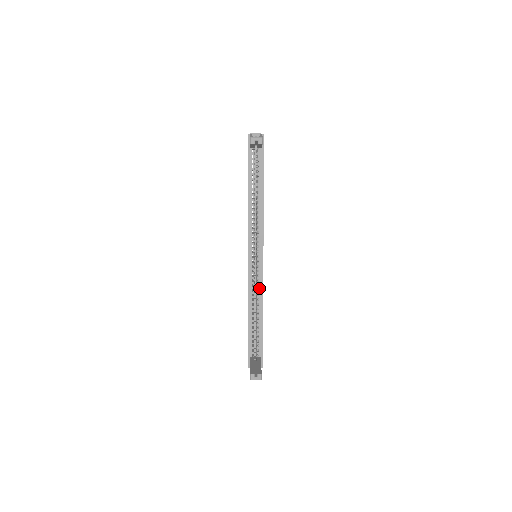
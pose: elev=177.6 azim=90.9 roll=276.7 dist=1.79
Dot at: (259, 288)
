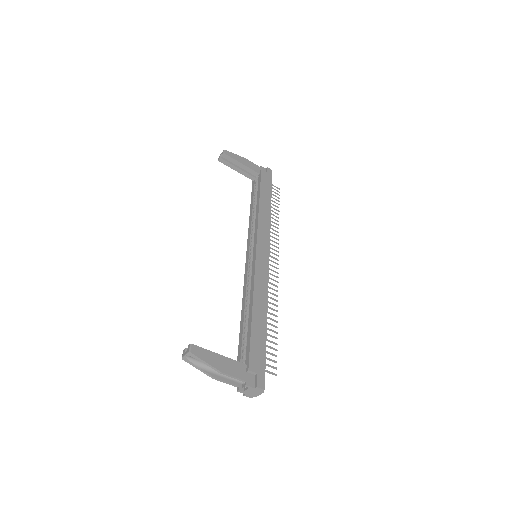
Dot at: (251, 281)
